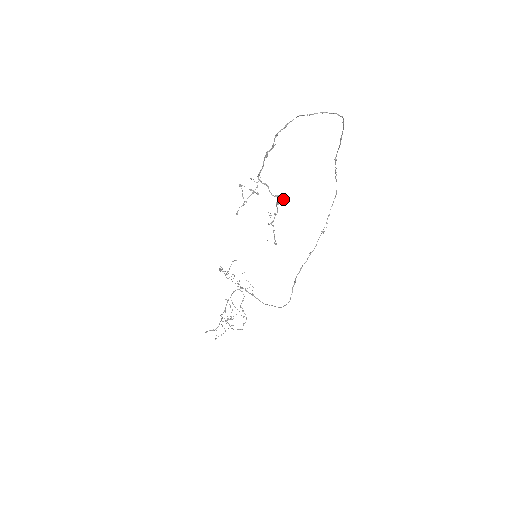
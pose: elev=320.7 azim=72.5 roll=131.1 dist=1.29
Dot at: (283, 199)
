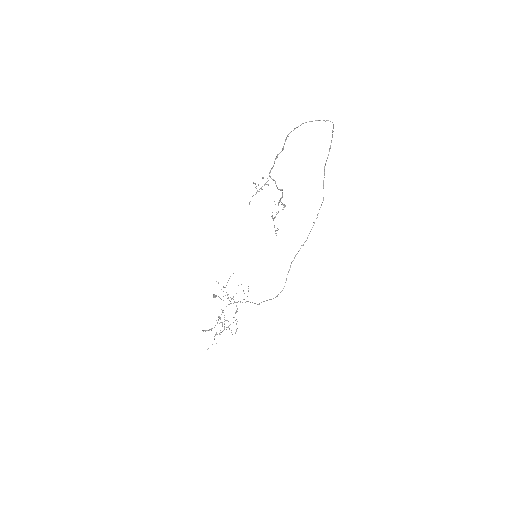
Dot at: occluded
